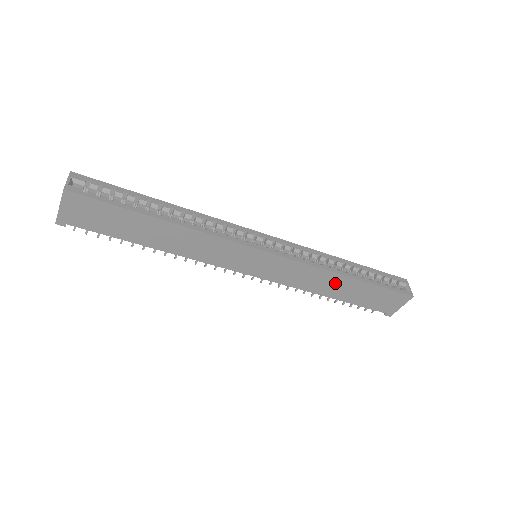
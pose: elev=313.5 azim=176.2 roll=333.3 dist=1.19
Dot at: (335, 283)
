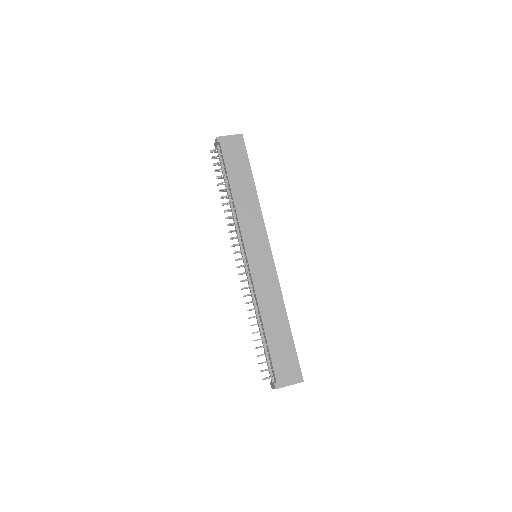
Dot at: (277, 315)
